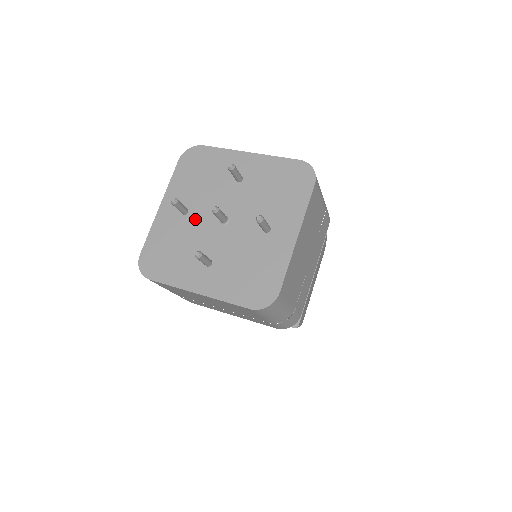
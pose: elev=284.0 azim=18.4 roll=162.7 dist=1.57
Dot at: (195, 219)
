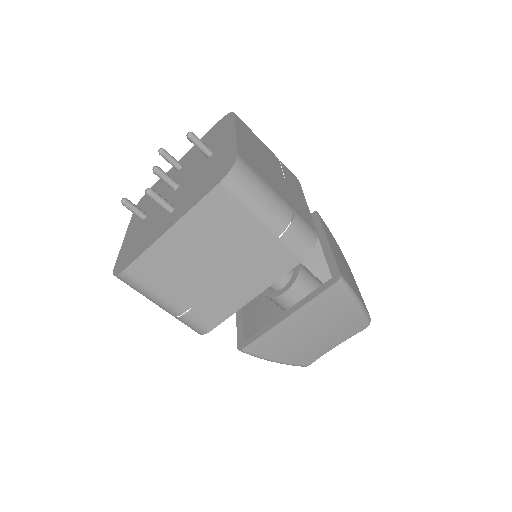
Dot at: (154, 211)
